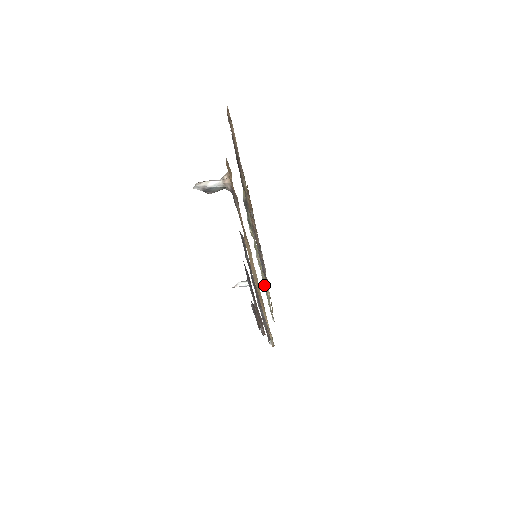
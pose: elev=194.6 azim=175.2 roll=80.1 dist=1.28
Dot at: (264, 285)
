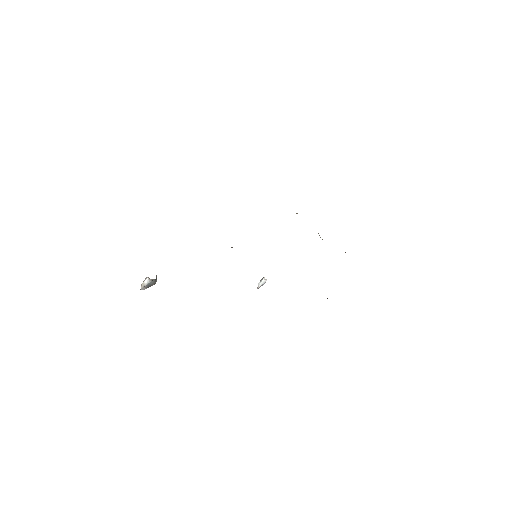
Dot at: occluded
